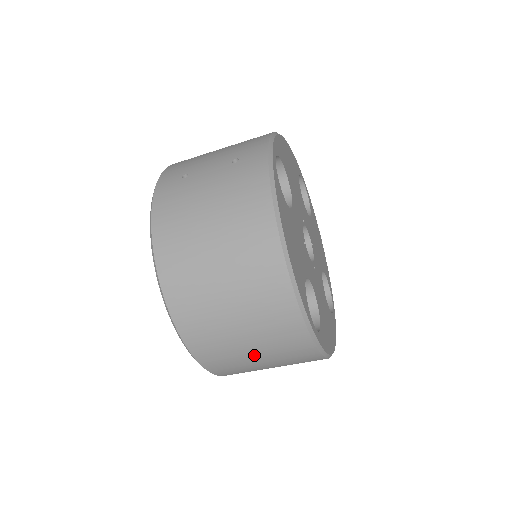
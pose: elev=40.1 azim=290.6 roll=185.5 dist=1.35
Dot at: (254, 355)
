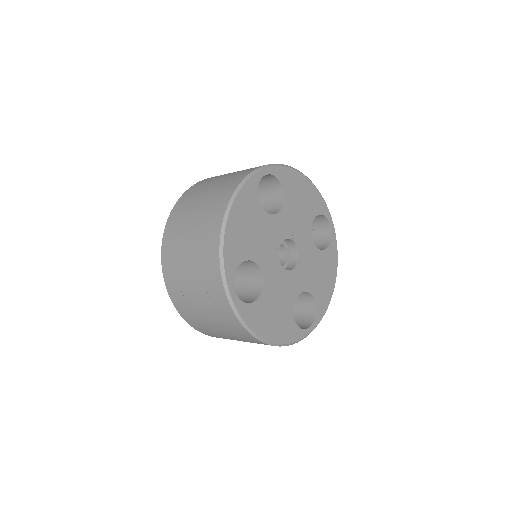
Dot at: occluded
